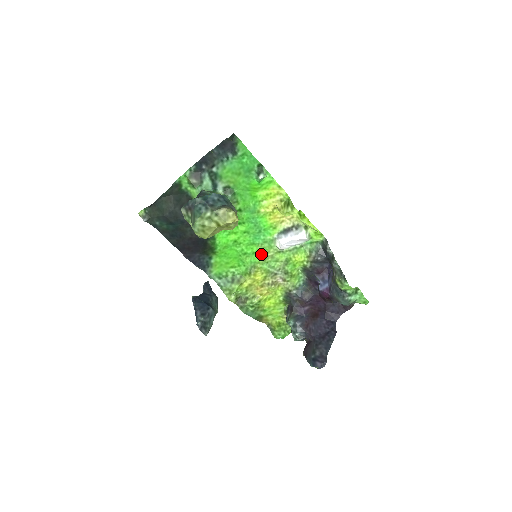
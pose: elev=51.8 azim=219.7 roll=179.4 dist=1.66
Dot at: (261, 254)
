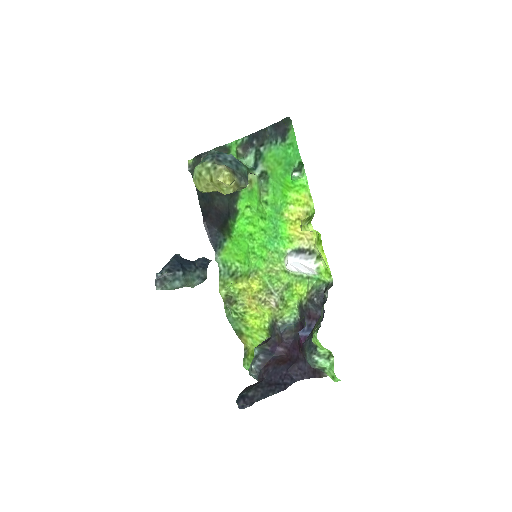
Dot at: (268, 263)
